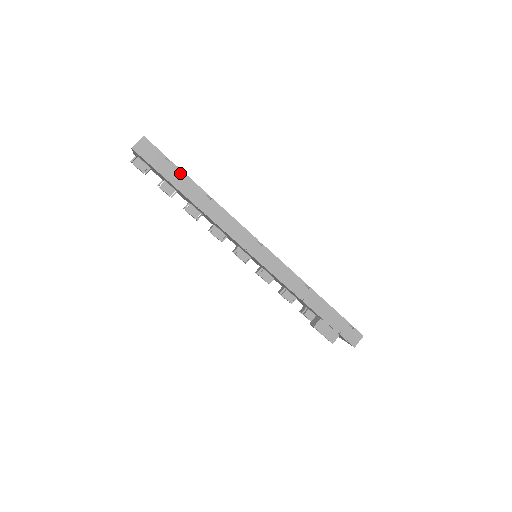
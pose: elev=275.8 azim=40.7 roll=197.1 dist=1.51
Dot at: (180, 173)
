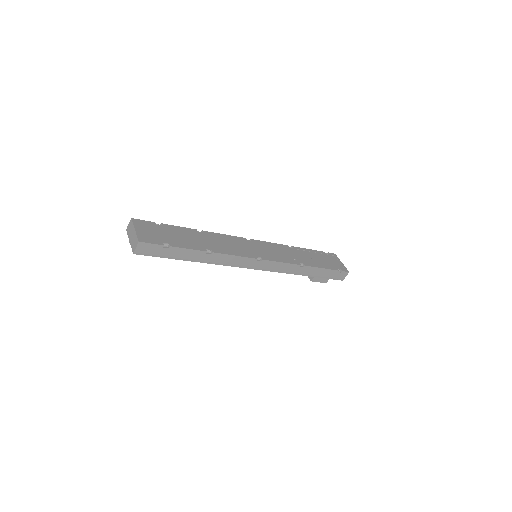
Dot at: (180, 250)
